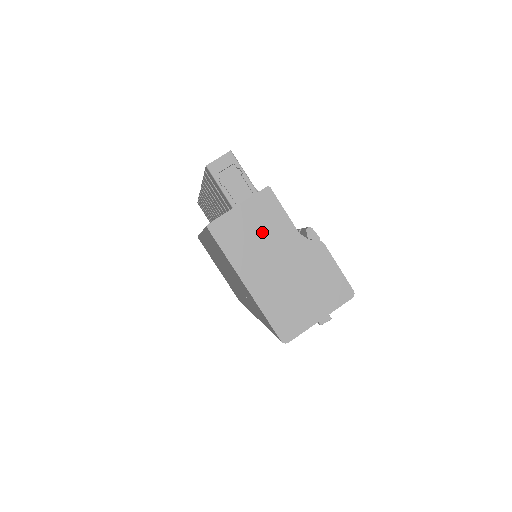
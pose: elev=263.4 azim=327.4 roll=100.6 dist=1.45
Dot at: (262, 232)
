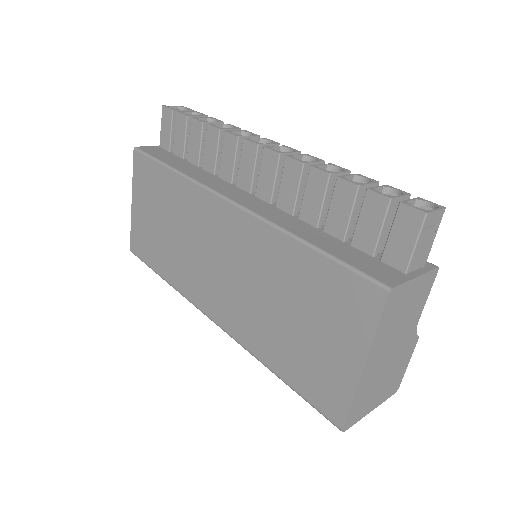
Dot at: (407, 313)
